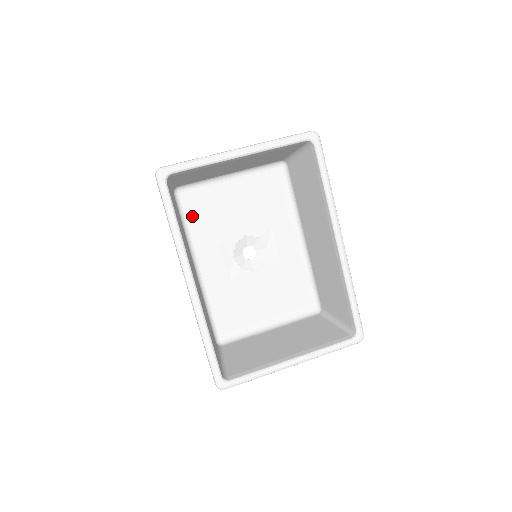
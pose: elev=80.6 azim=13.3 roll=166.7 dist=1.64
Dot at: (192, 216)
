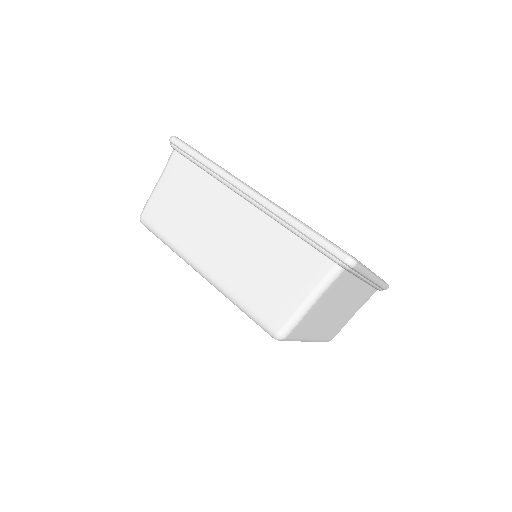
Dot at: occluded
